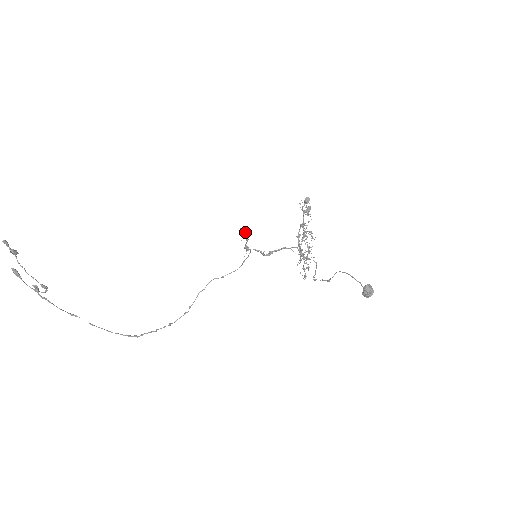
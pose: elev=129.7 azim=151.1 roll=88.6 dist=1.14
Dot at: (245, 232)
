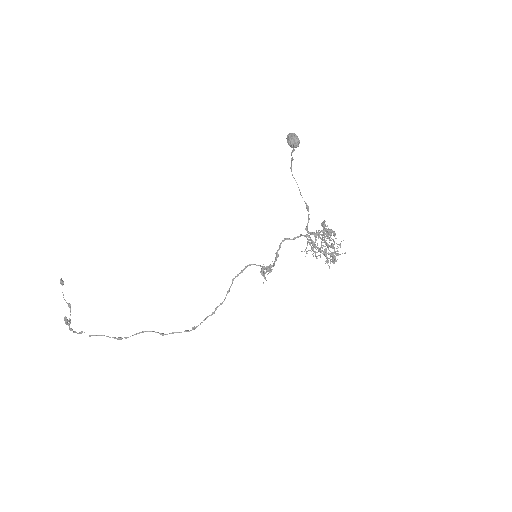
Dot at: (266, 270)
